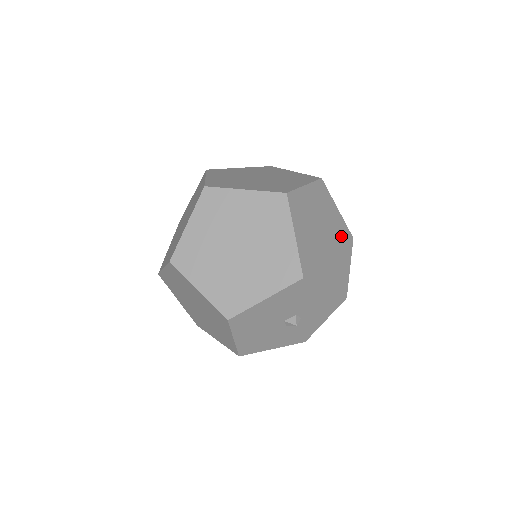
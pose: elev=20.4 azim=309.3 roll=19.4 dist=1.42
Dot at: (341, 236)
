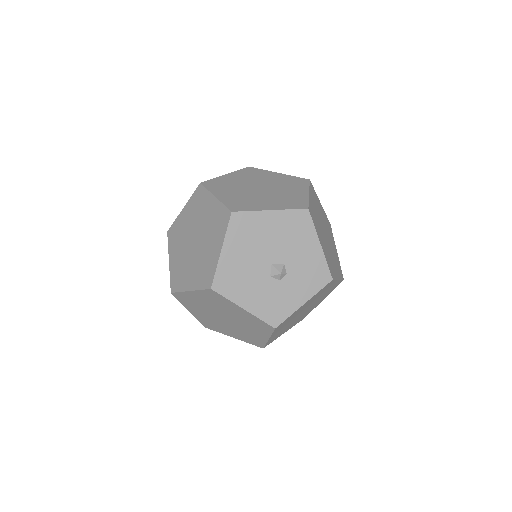
Dot at: (336, 260)
